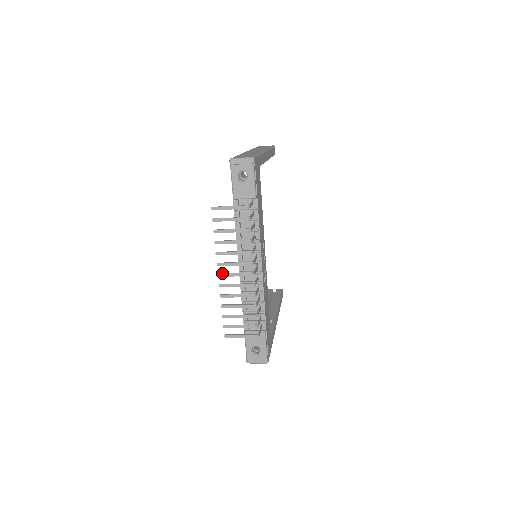
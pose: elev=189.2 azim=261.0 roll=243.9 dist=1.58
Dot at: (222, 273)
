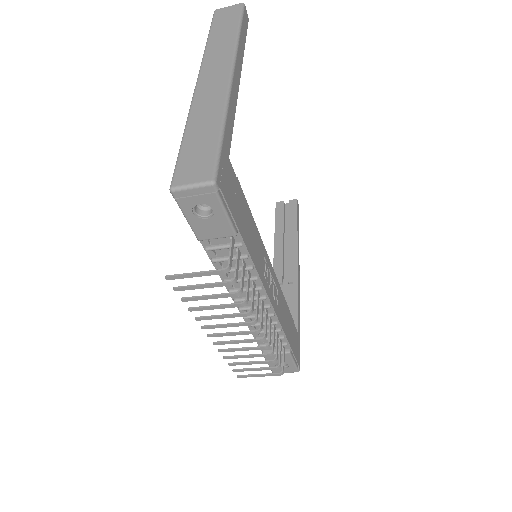
Dot at: (213, 334)
